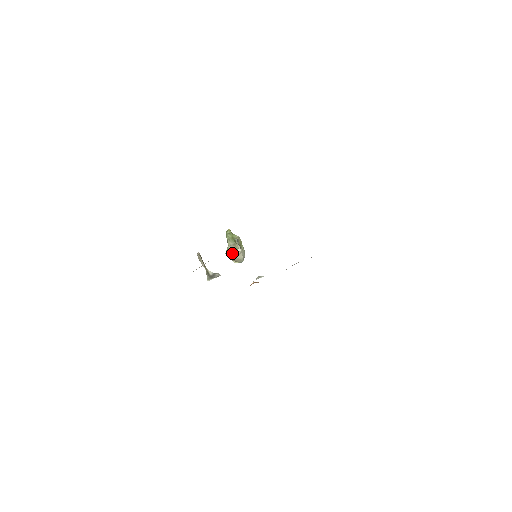
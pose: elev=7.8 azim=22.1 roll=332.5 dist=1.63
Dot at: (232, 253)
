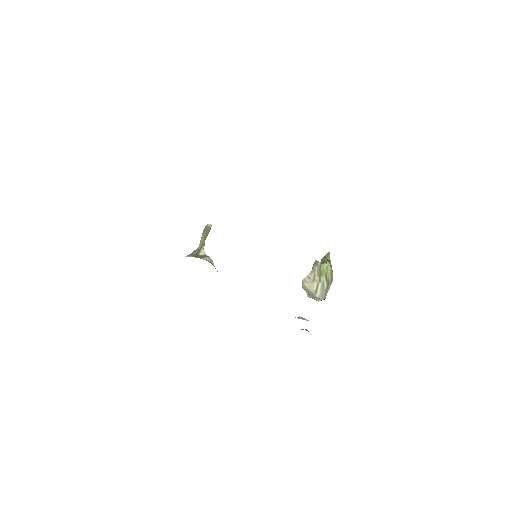
Dot at: occluded
